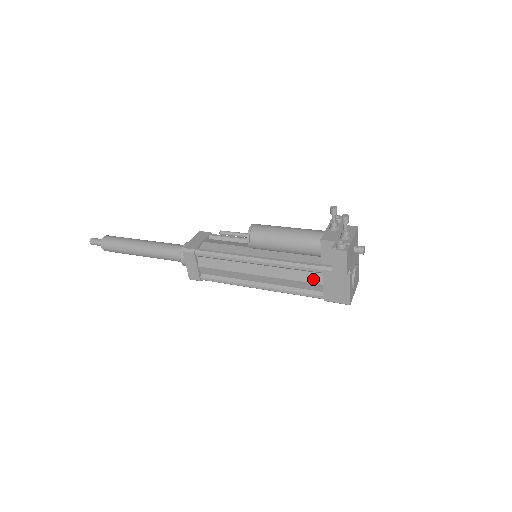
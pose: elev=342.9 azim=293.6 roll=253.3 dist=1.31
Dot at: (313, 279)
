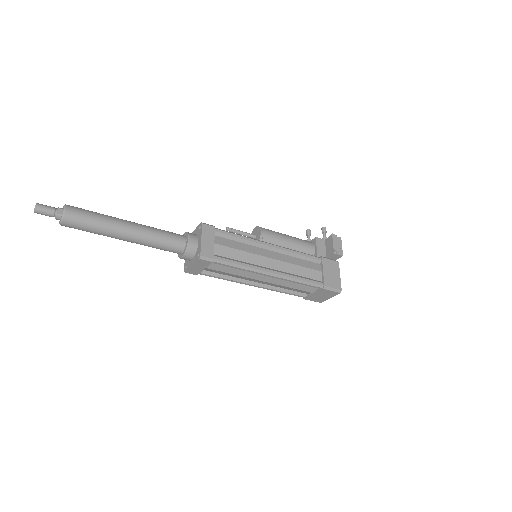
Dot at: (314, 267)
